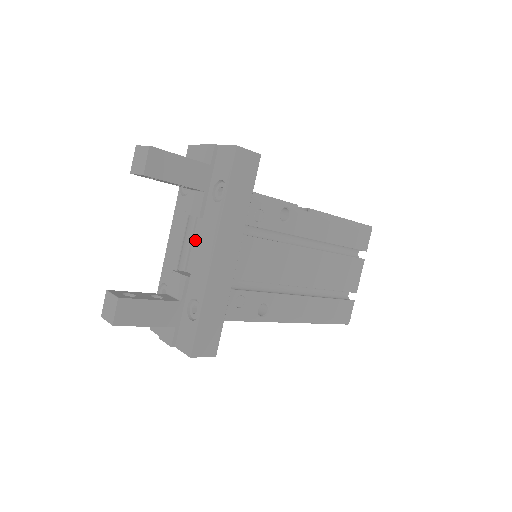
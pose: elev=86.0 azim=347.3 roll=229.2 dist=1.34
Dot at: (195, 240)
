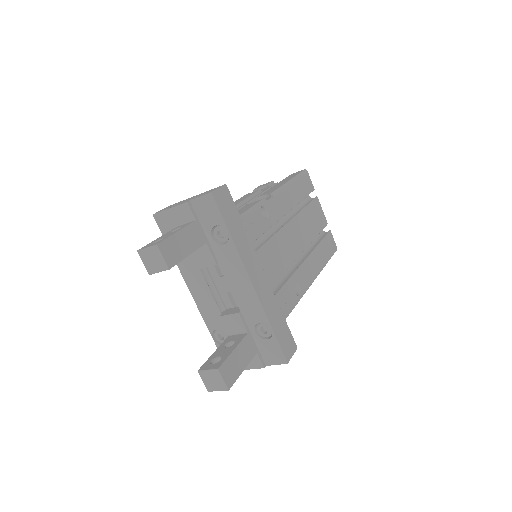
Dot at: (217, 282)
